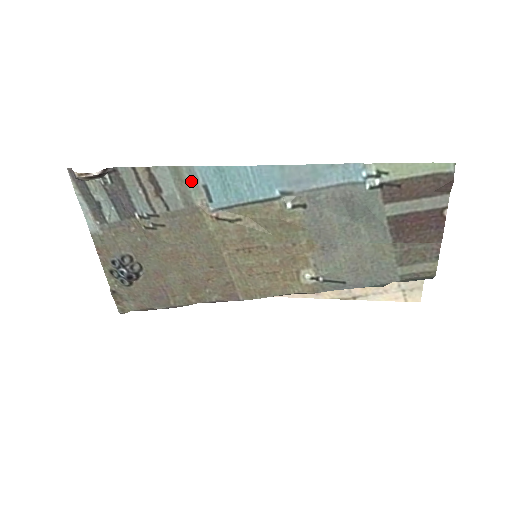
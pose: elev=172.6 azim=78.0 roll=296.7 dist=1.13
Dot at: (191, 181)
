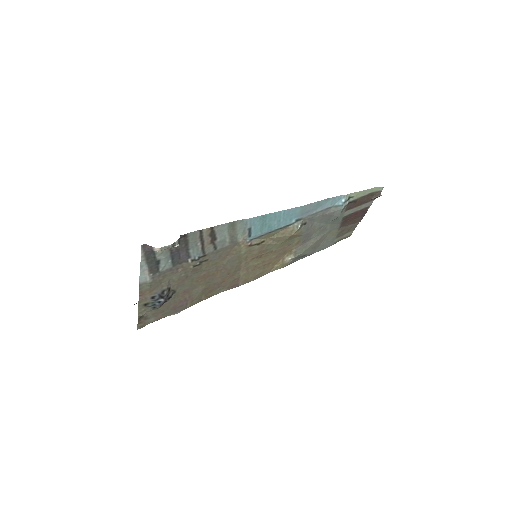
Dot at: (241, 228)
